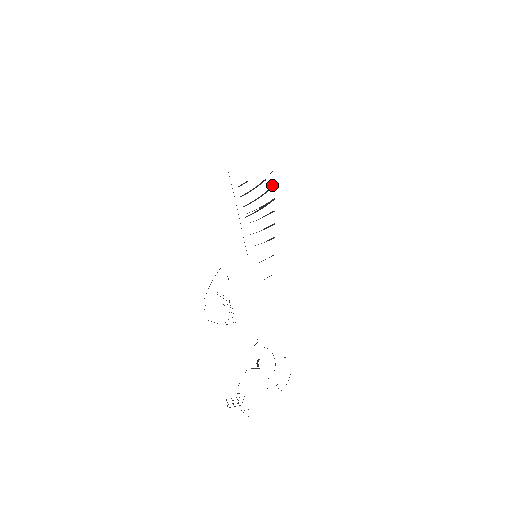
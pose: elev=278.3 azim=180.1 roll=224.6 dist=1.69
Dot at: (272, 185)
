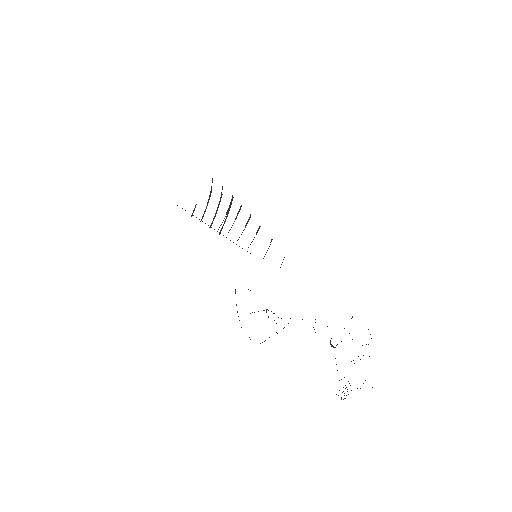
Dot at: (222, 187)
